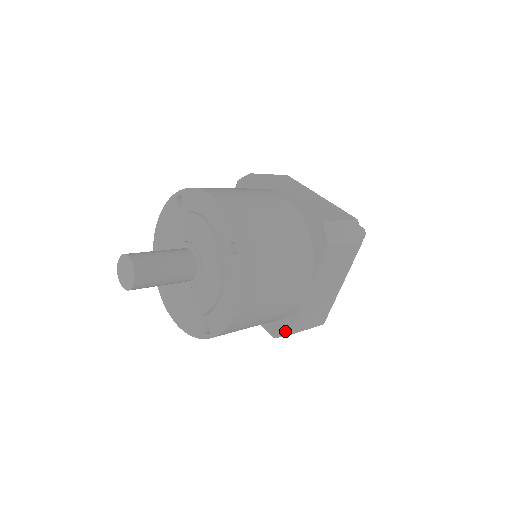
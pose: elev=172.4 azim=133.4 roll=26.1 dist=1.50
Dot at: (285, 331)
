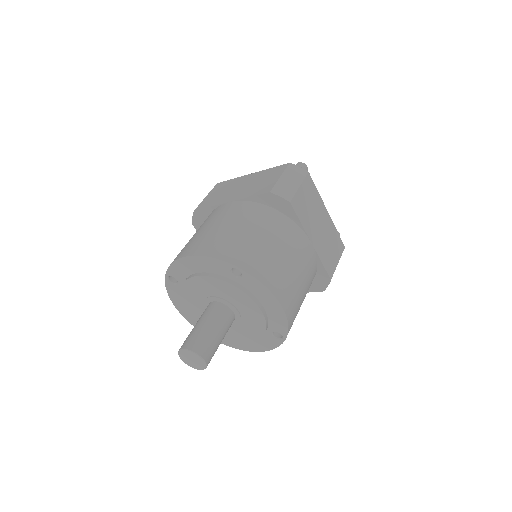
Dot at: (326, 280)
